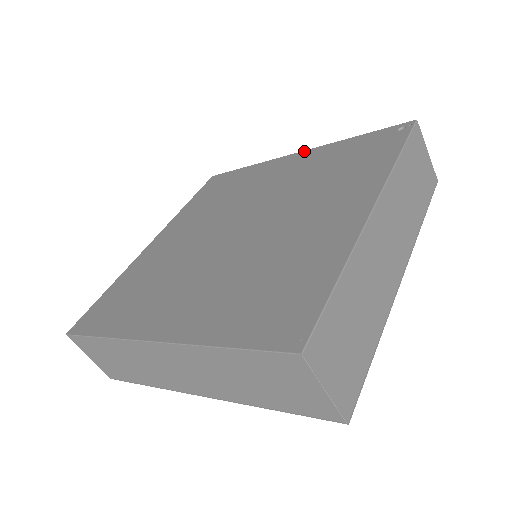
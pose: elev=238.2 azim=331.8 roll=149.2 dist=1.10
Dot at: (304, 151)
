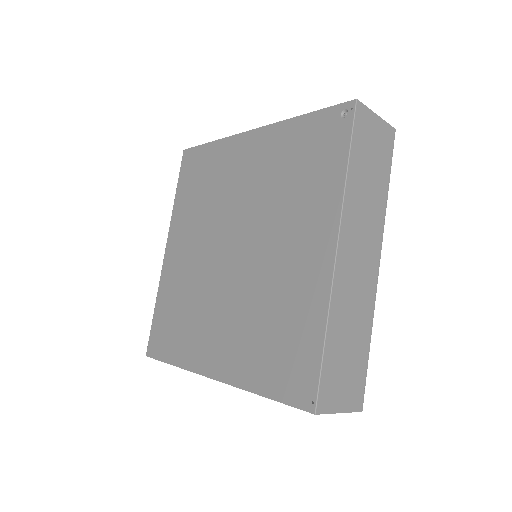
Dot at: (259, 129)
